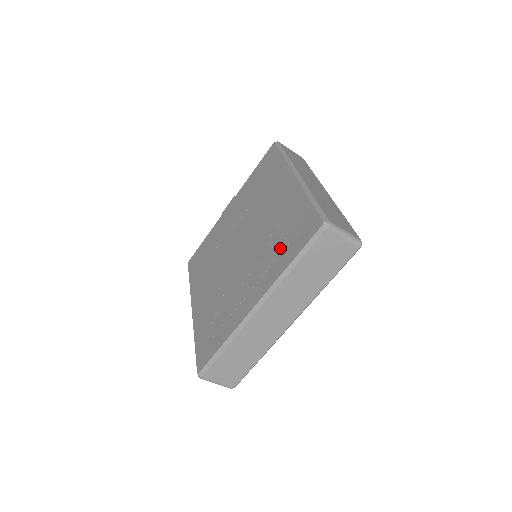
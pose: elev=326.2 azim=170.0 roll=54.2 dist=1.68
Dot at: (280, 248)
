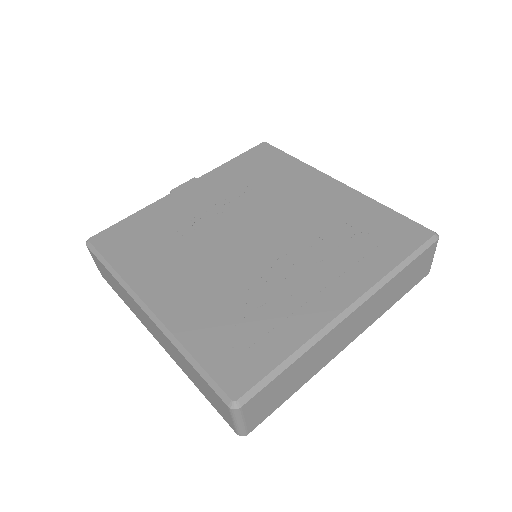
Dot at: (363, 247)
